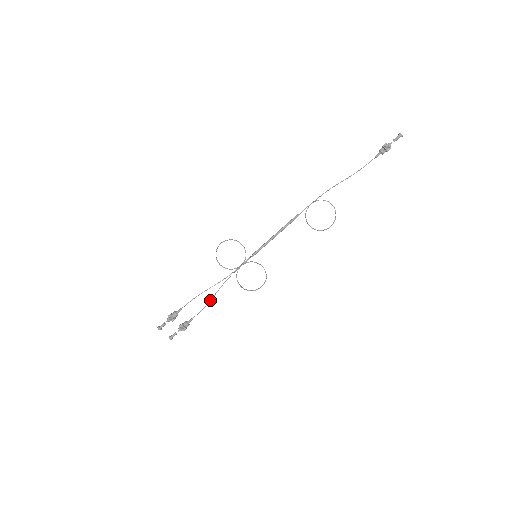
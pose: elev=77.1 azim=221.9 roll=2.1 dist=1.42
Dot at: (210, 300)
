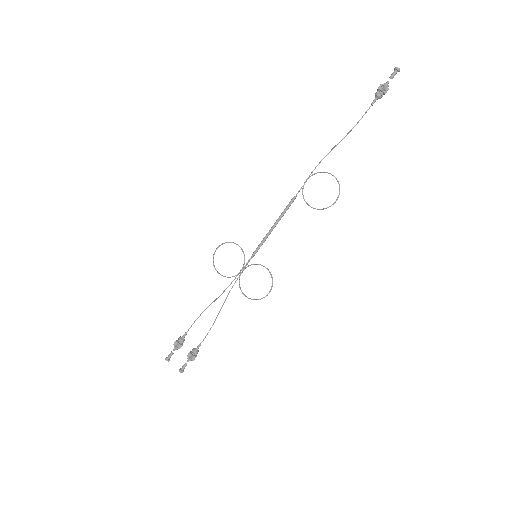
Dot at: (216, 318)
